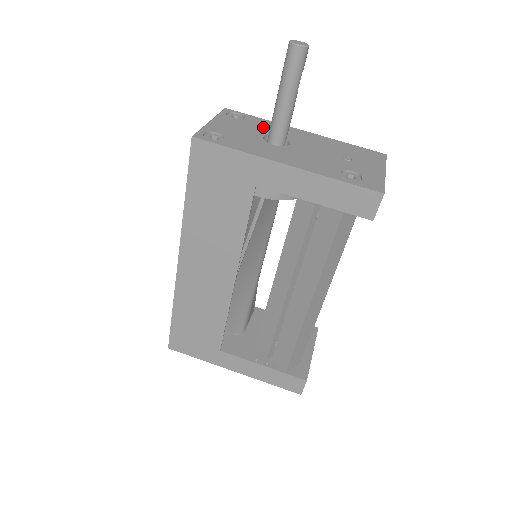
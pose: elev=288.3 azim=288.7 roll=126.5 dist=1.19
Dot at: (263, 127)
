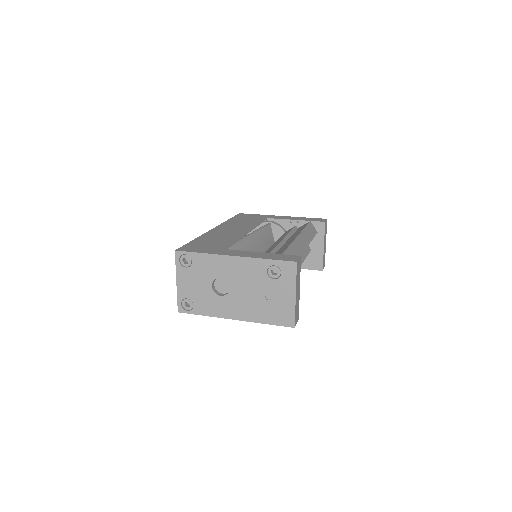
Dot at: occluded
